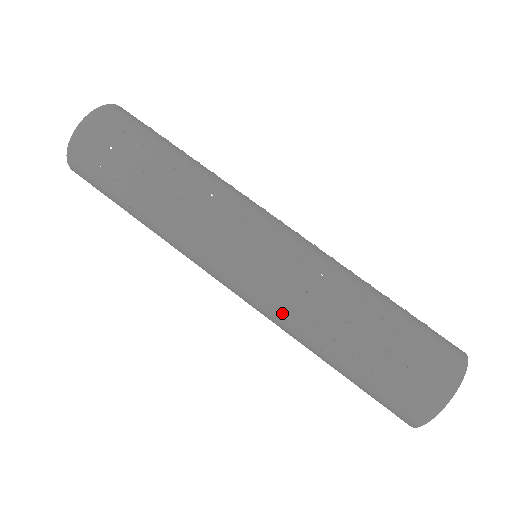
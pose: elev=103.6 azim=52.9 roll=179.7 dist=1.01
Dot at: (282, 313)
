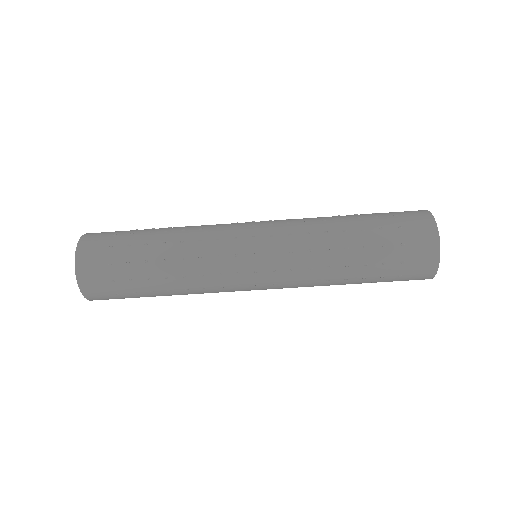
Dot at: (303, 276)
